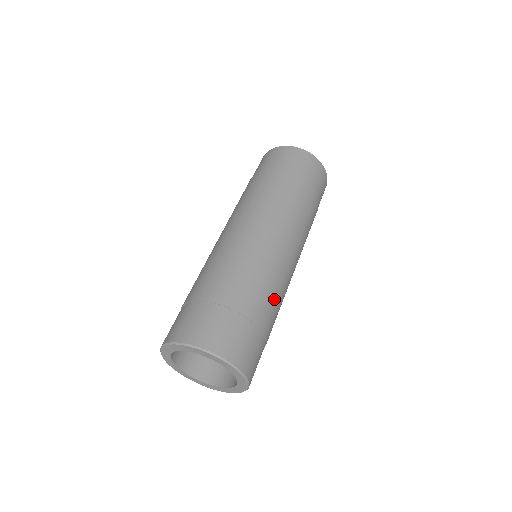
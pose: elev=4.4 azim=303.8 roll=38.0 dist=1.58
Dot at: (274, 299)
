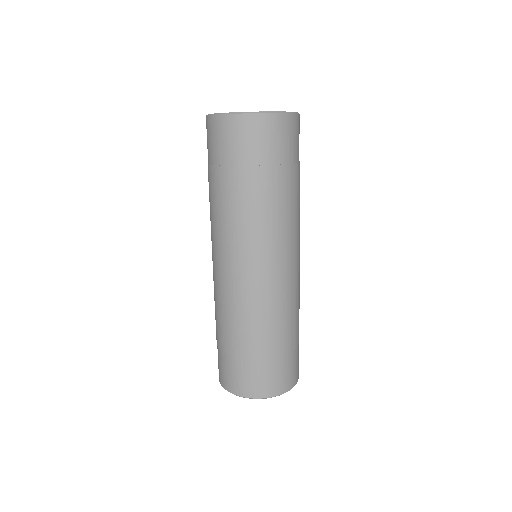
Dot at: occluded
